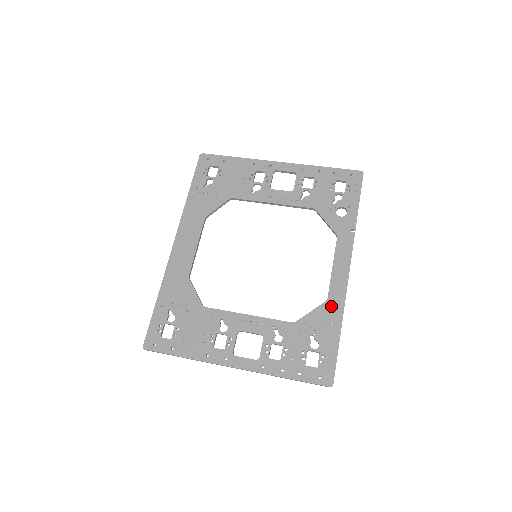
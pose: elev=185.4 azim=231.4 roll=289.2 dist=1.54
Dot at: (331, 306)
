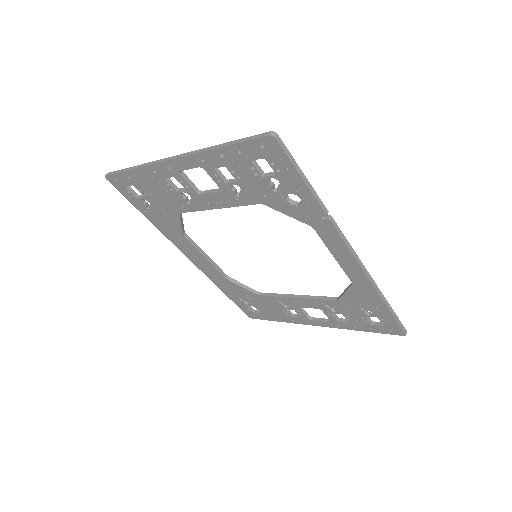
Dot at: (360, 288)
